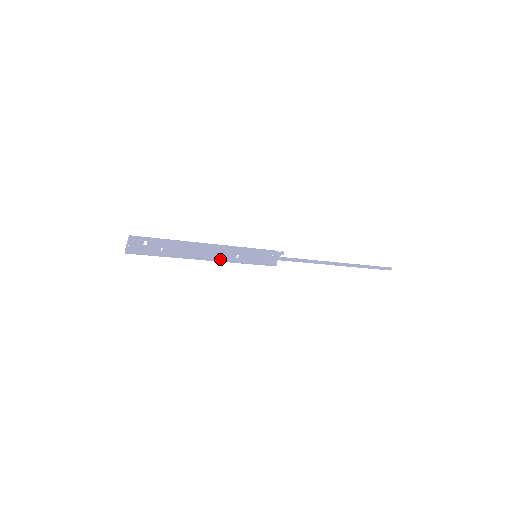
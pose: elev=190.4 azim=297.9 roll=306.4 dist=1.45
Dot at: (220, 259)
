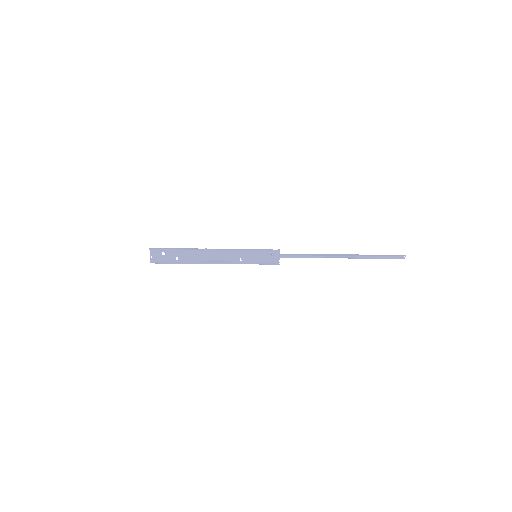
Dot at: (226, 262)
